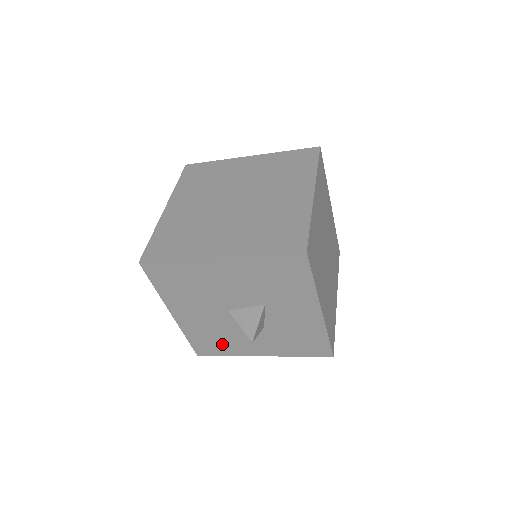
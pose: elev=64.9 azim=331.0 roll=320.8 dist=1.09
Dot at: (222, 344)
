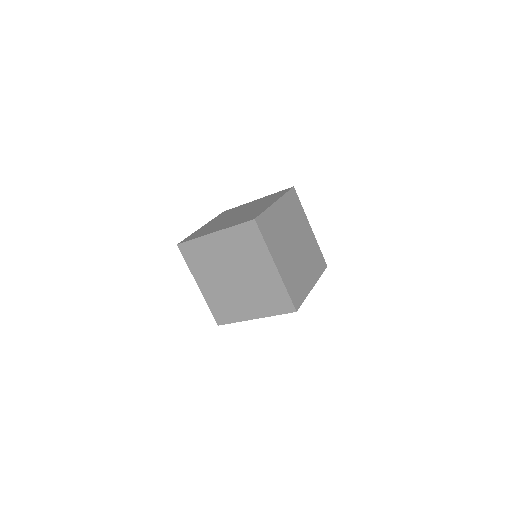
Dot at: occluded
